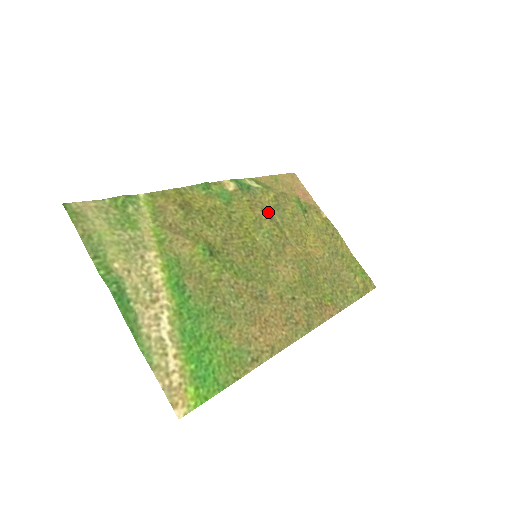
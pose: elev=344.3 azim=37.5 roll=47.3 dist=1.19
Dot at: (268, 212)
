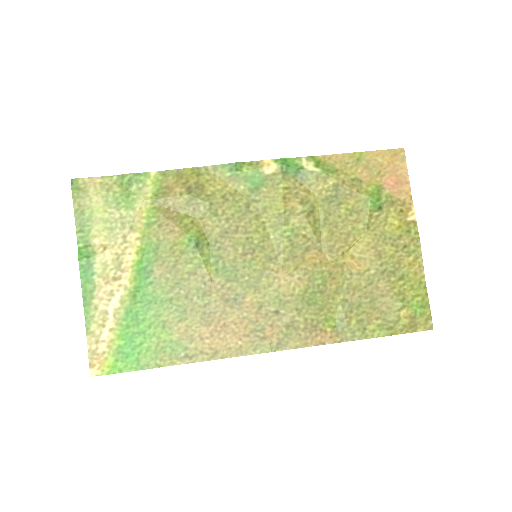
Dot at: (310, 205)
